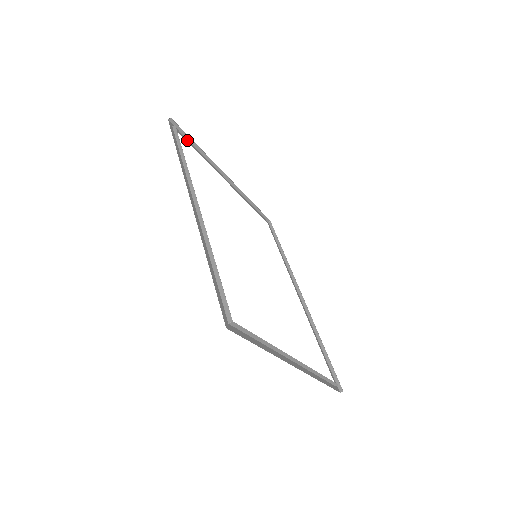
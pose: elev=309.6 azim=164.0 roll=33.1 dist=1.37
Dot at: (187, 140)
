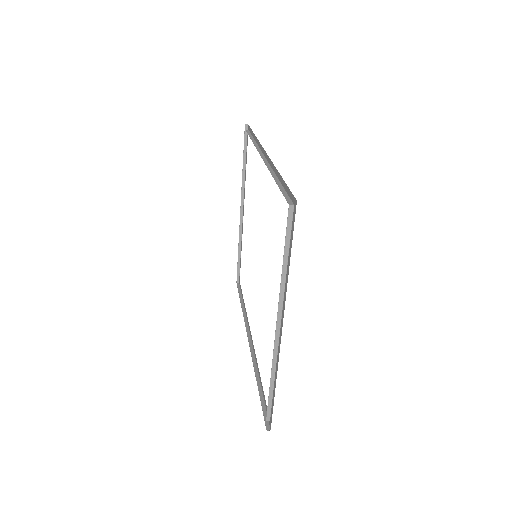
Dot at: (243, 151)
